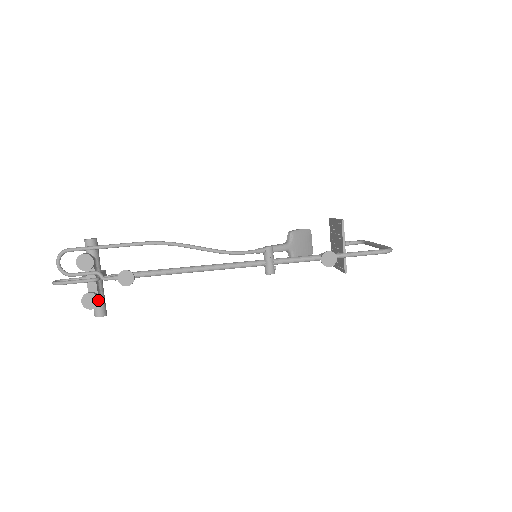
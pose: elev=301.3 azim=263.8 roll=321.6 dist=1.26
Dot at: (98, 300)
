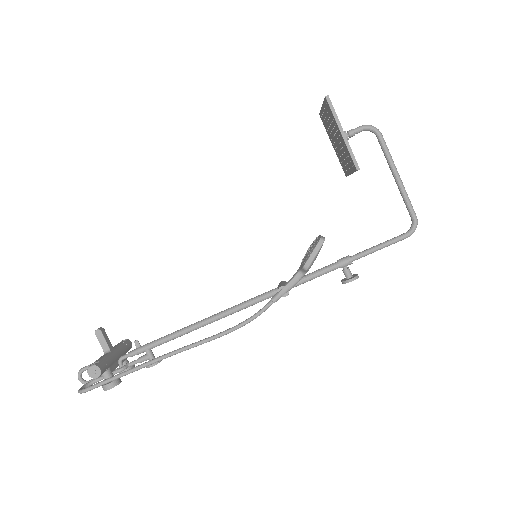
Dot at: occluded
